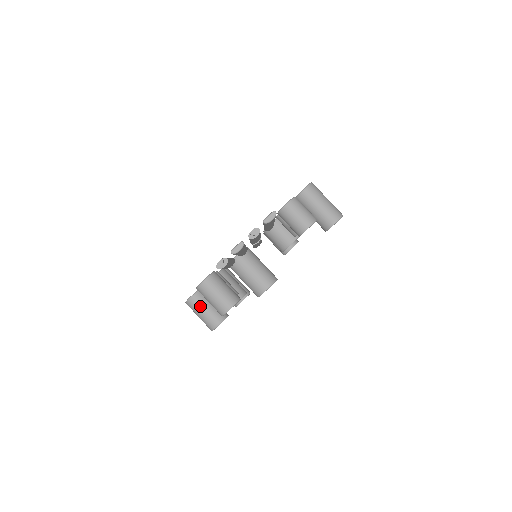
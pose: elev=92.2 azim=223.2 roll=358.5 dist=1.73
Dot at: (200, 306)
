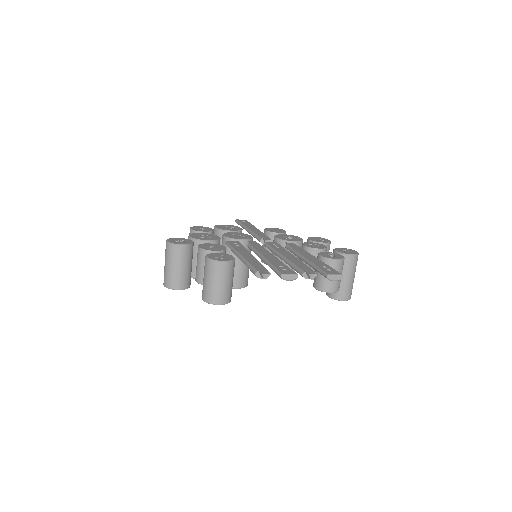
Dot at: (180, 260)
